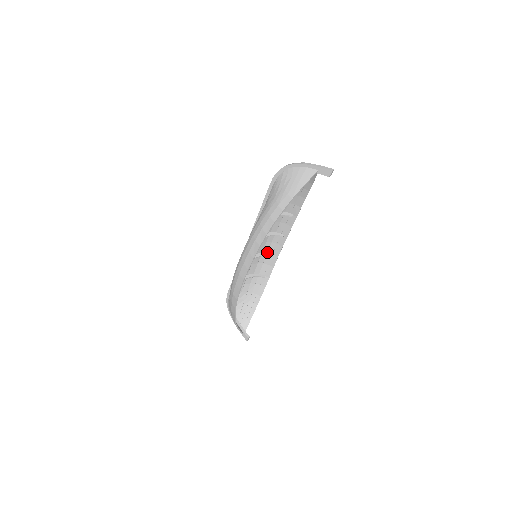
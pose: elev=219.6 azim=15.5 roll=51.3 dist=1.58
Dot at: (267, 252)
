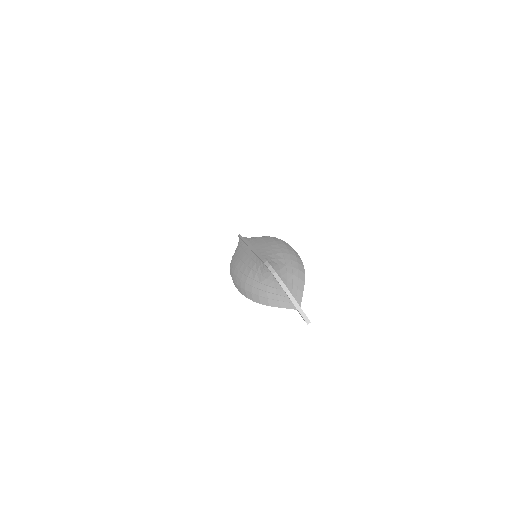
Dot at: occluded
